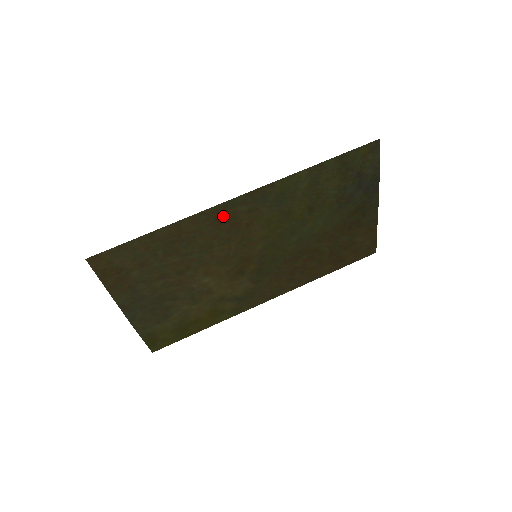
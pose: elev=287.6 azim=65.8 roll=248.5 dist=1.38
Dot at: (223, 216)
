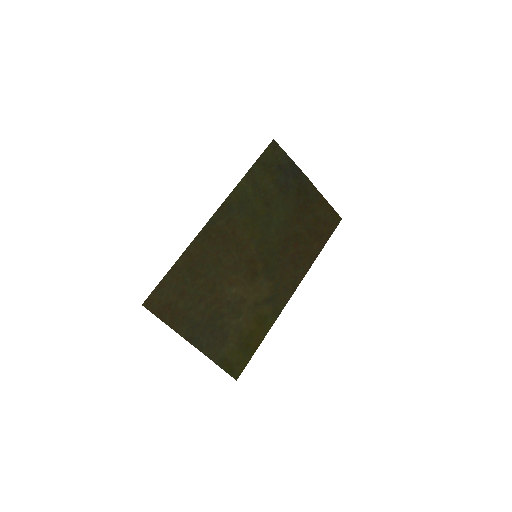
Dot at: (212, 234)
